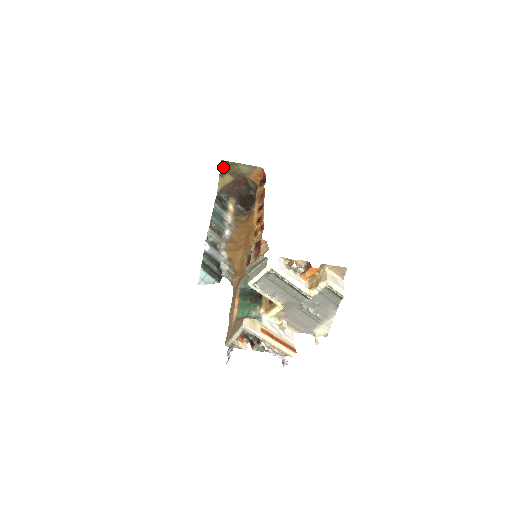
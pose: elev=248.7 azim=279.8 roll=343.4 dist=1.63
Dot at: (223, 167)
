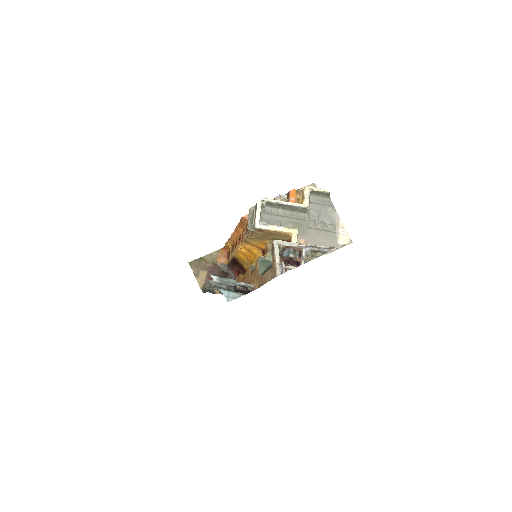
Dot at: (193, 267)
